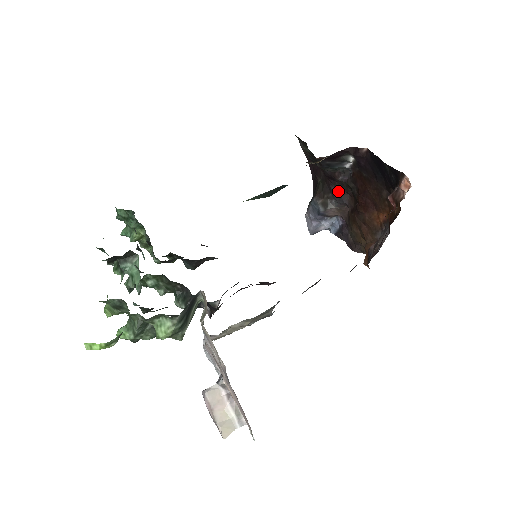
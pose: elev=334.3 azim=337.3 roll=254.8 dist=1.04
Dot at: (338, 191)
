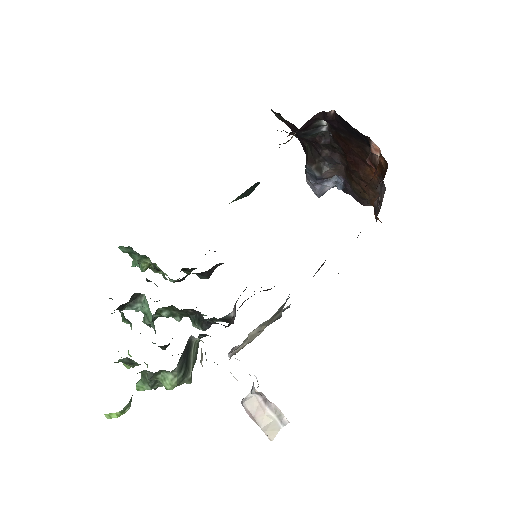
Dot at: (326, 153)
